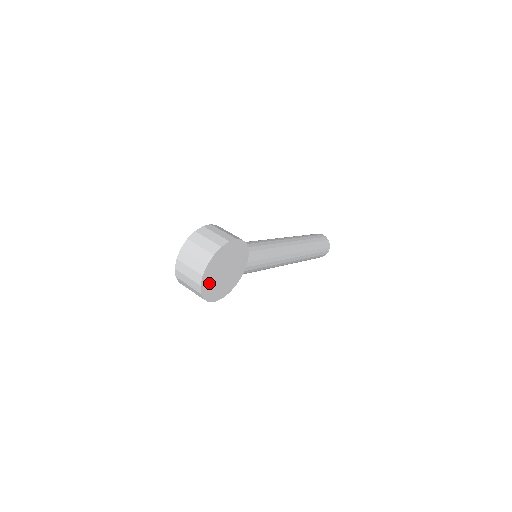
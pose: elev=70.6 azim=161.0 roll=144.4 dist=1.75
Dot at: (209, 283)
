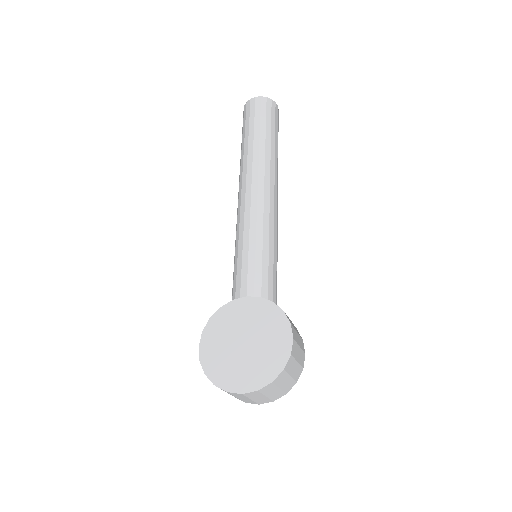
Dot at: occluded
